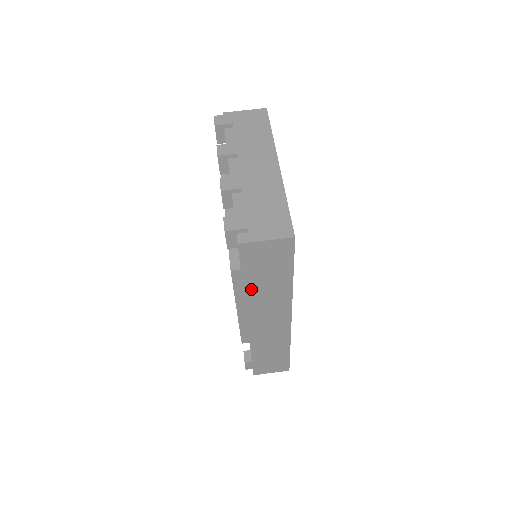
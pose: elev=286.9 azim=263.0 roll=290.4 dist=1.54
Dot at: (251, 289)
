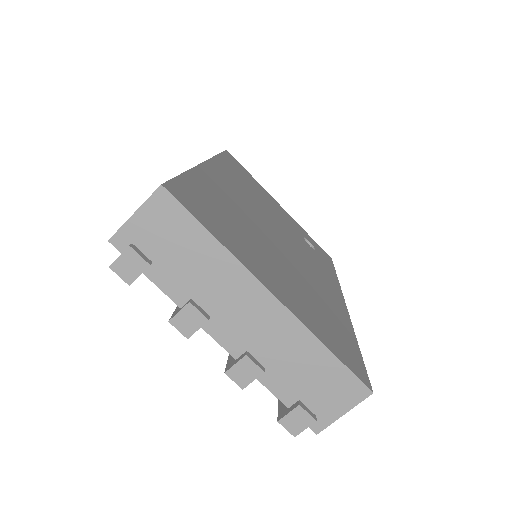
Dot at: occluded
